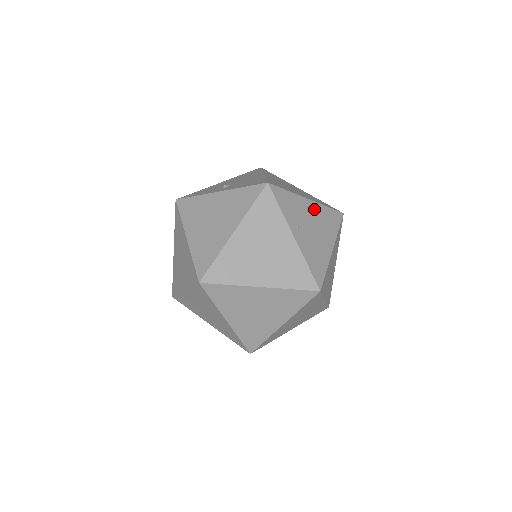
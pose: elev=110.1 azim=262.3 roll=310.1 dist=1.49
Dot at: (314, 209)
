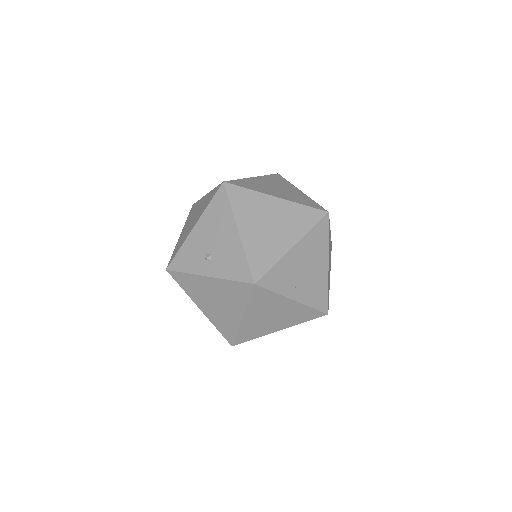
Dot at: (301, 249)
